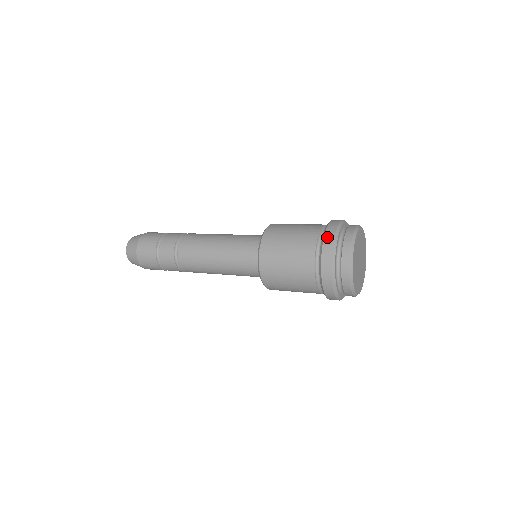
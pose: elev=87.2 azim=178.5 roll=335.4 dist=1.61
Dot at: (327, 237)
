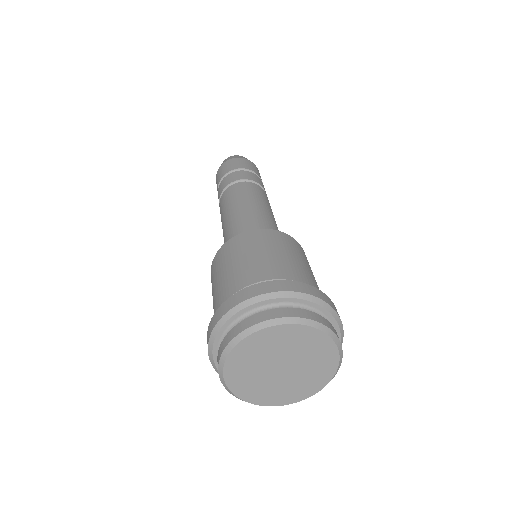
Dot at: (228, 302)
